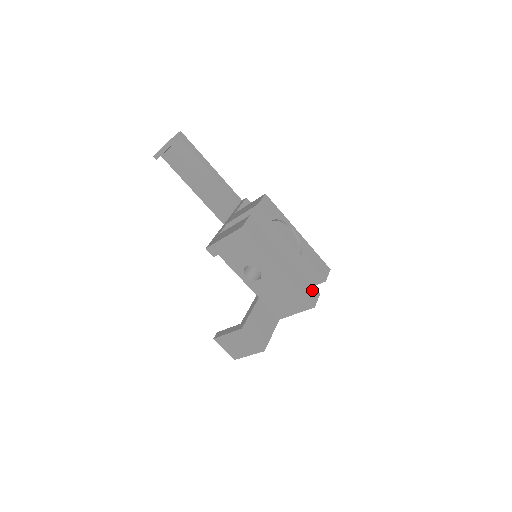
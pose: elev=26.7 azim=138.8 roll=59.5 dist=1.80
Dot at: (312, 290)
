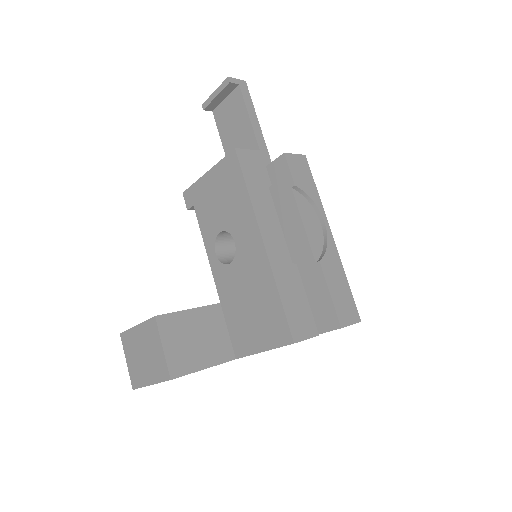
Dot at: (306, 317)
